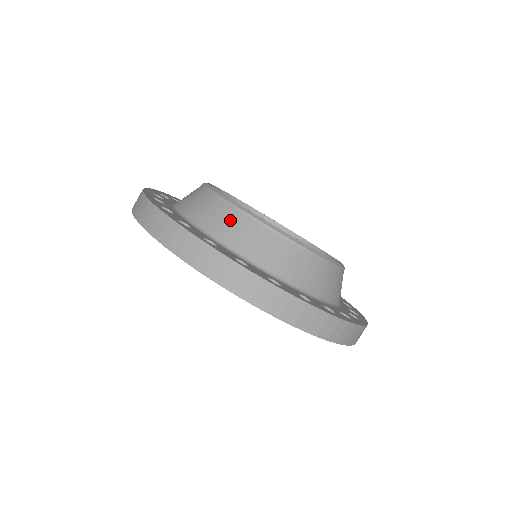
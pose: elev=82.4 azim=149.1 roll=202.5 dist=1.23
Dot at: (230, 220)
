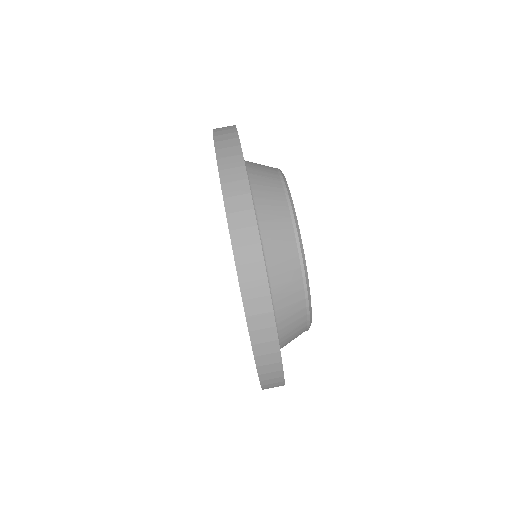
Dot at: (289, 264)
